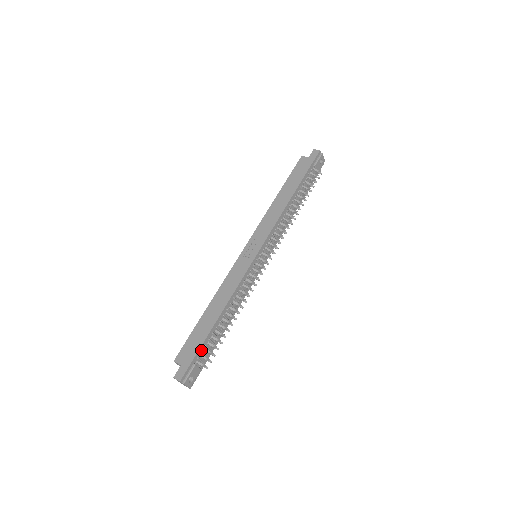
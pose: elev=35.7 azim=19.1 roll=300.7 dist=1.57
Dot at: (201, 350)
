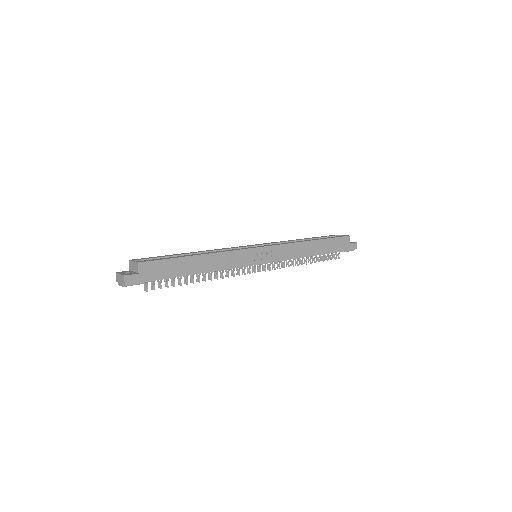
Dot at: (160, 279)
